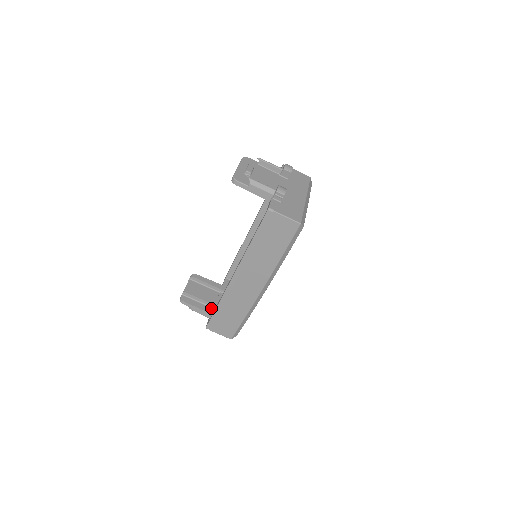
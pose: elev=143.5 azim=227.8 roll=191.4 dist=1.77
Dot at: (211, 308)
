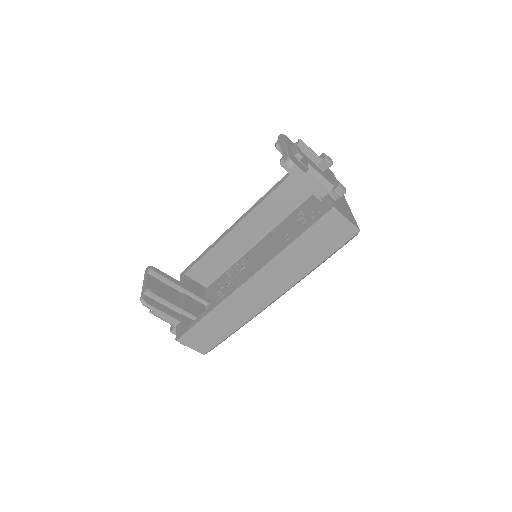
Dot at: (178, 313)
